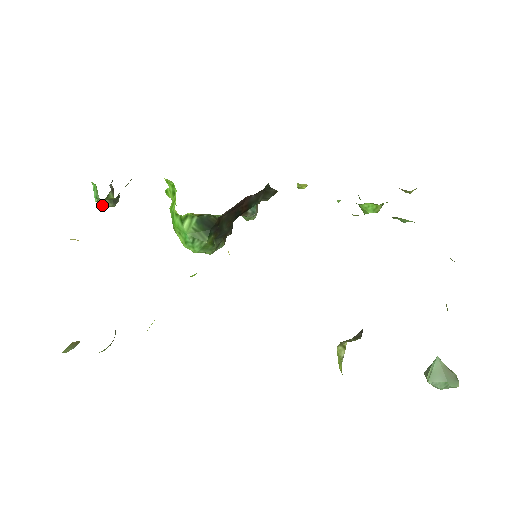
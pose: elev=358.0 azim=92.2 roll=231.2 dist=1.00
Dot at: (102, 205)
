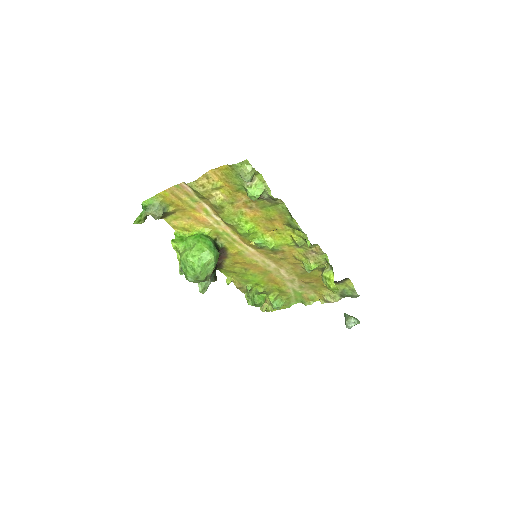
Dot at: (156, 209)
